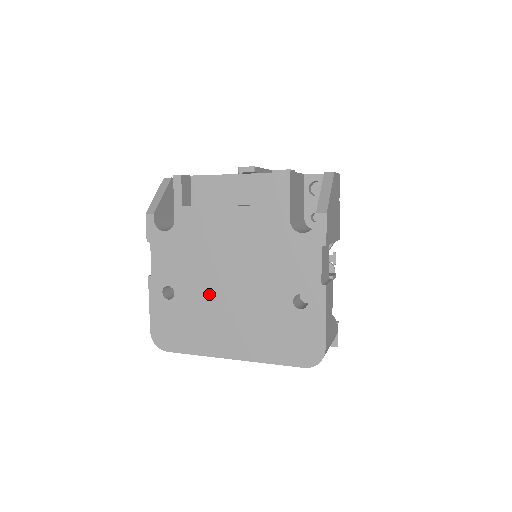
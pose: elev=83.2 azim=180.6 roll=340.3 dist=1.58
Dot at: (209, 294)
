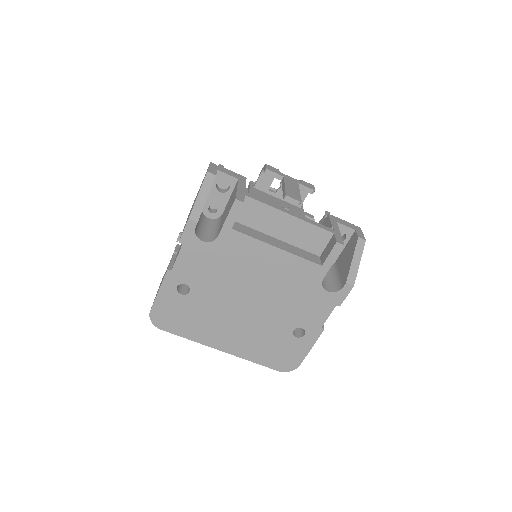
Dot at: (224, 303)
